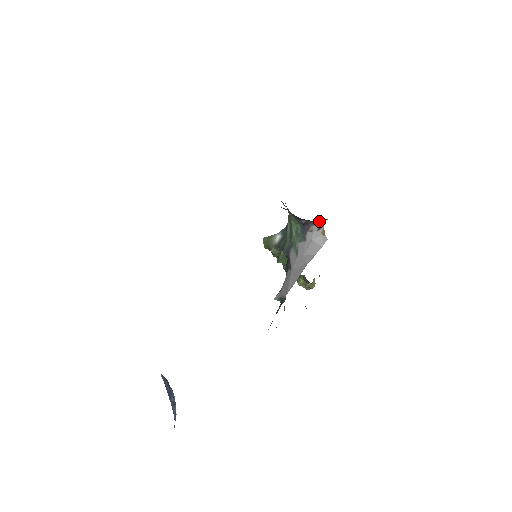
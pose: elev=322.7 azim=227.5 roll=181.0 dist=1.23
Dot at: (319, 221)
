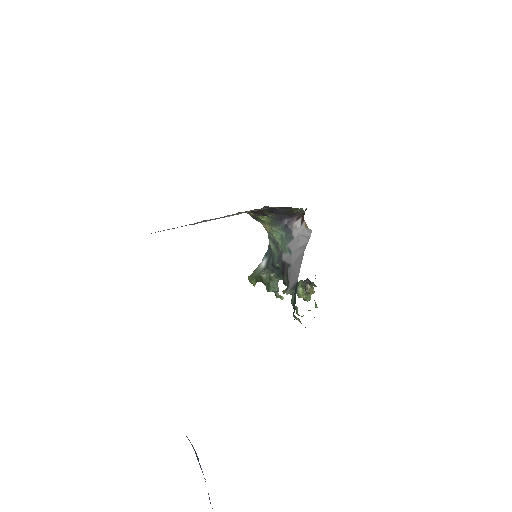
Dot at: (299, 215)
